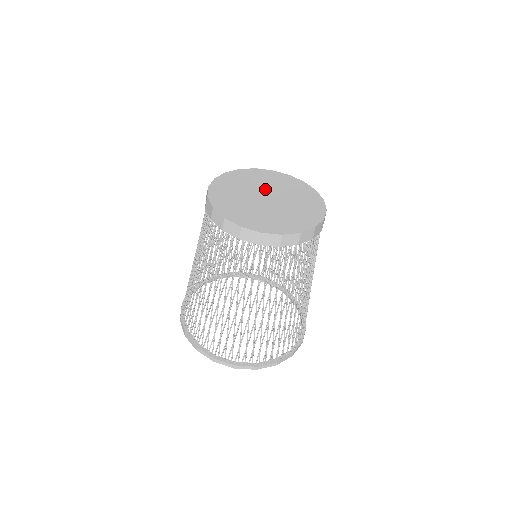
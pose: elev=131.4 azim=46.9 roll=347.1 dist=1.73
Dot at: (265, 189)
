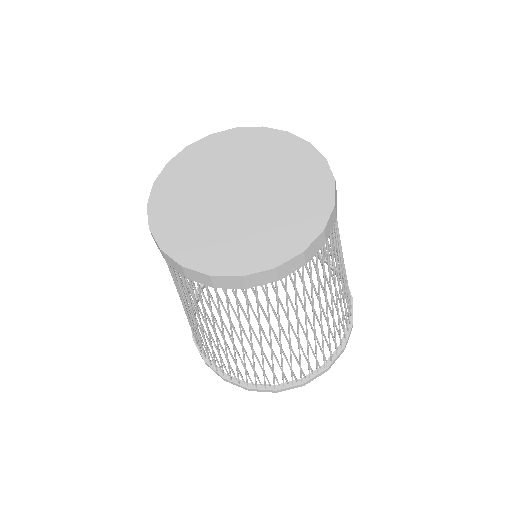
Dot at: (225, 178)
